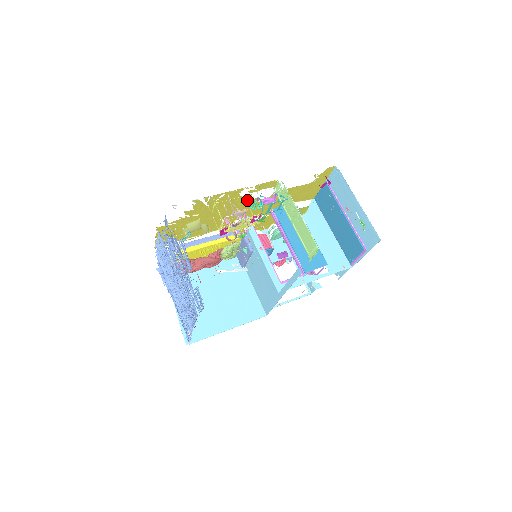
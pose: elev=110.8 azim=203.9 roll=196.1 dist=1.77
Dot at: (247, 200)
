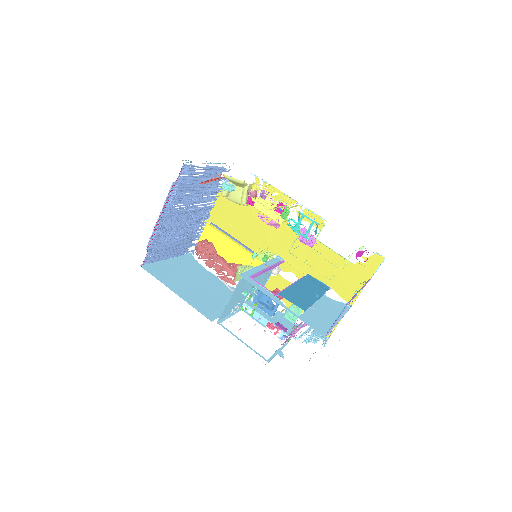
Dot at: occluded
